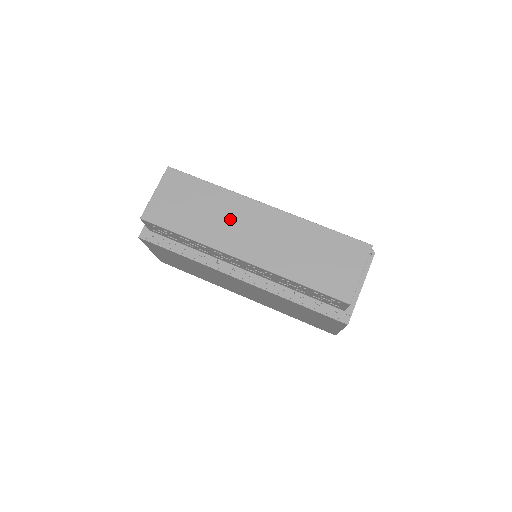
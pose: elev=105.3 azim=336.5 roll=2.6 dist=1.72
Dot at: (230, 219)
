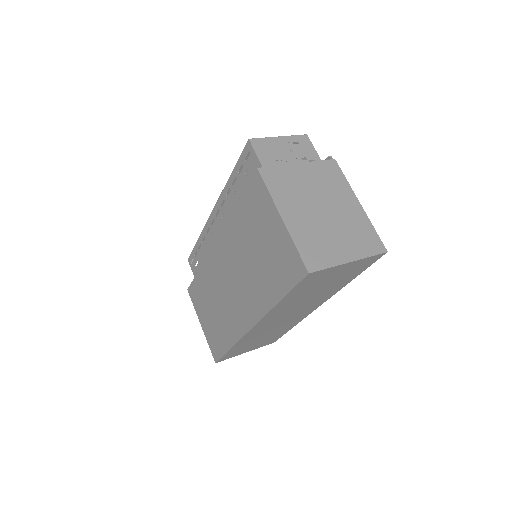
Dot at: occluded
